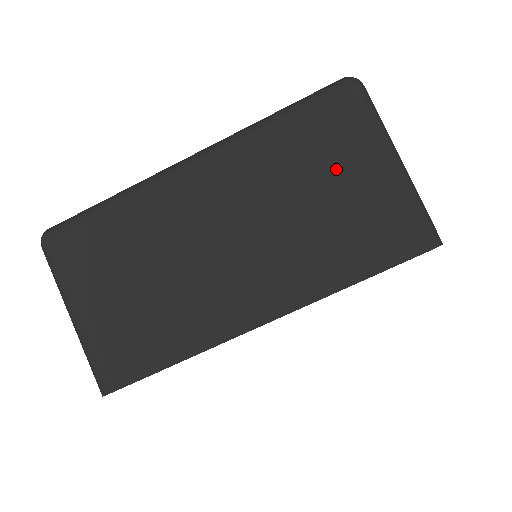
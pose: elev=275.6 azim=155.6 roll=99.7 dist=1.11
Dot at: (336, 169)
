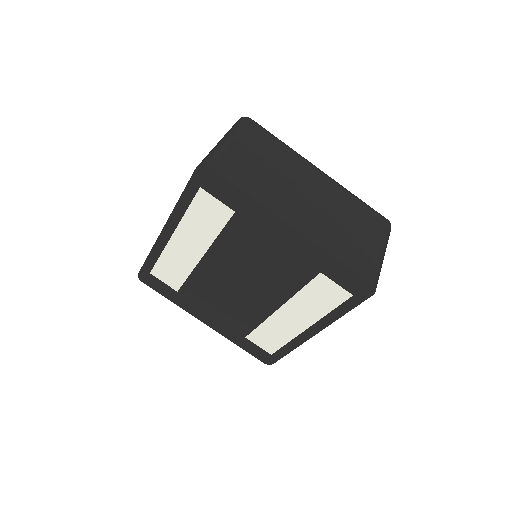
Dot at: occluded
